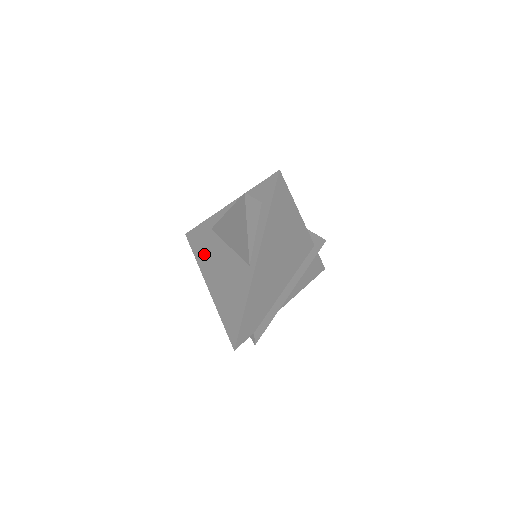
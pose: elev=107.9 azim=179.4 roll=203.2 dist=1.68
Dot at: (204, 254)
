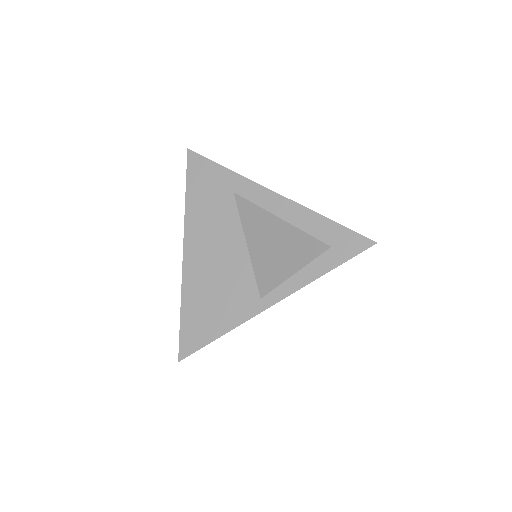
Dot at: (203, 210)
